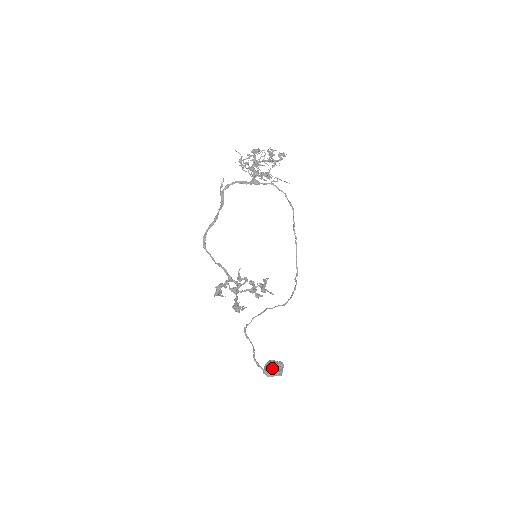
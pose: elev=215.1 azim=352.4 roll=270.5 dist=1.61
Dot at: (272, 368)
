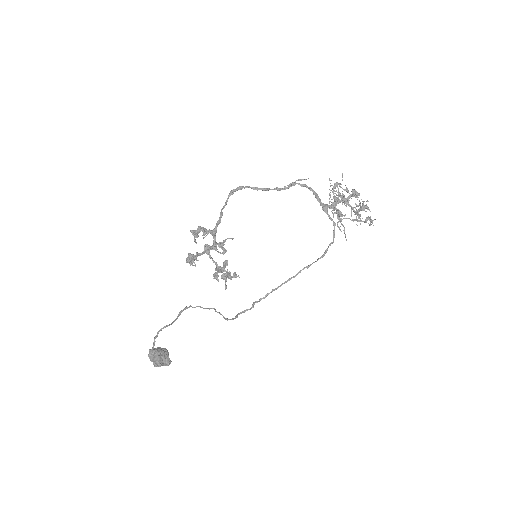
Dot at: (159, 353)
